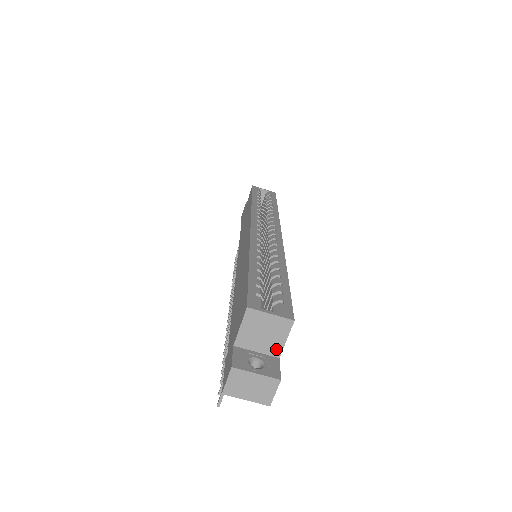
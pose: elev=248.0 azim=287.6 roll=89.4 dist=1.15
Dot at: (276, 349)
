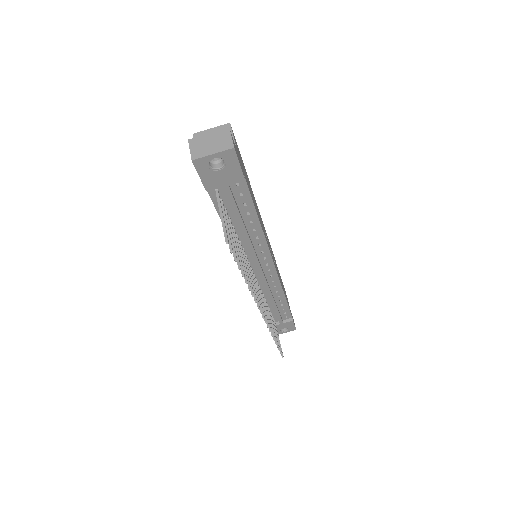
Dot at: occluded
